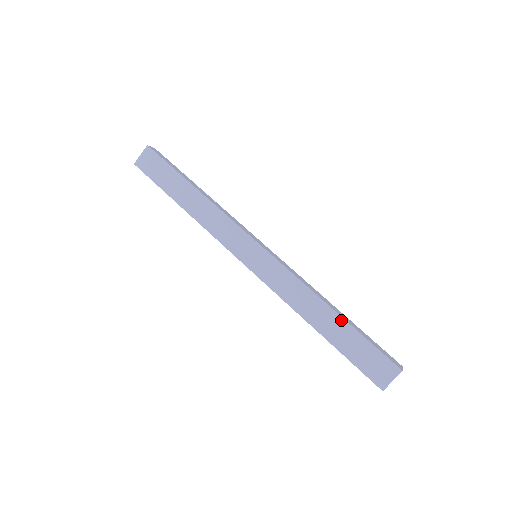
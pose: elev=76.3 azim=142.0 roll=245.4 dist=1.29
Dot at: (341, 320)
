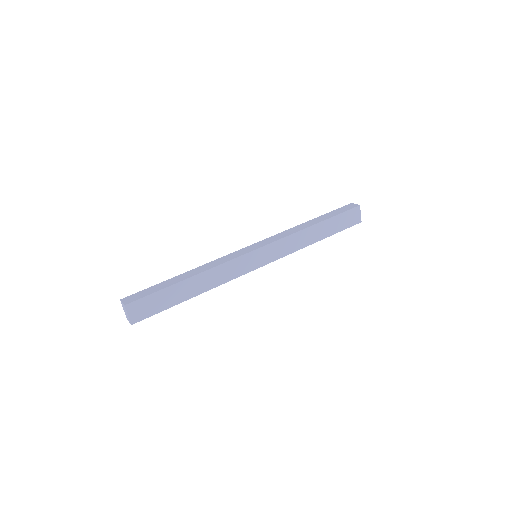
Dot at: (323, 223)
